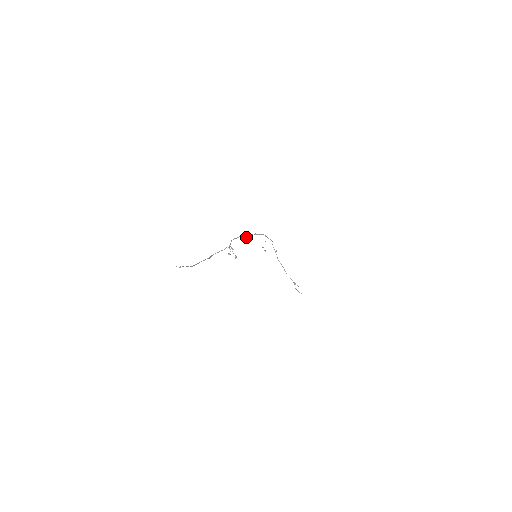
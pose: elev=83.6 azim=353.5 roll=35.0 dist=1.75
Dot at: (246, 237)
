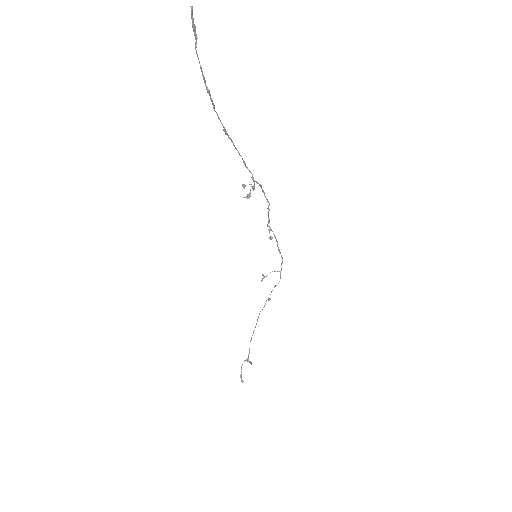
Dot at: occluded
